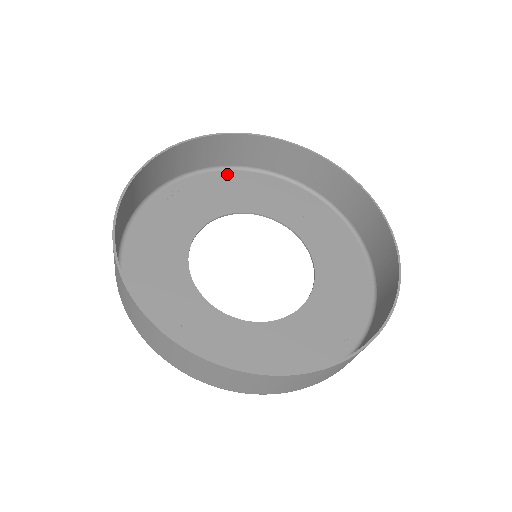
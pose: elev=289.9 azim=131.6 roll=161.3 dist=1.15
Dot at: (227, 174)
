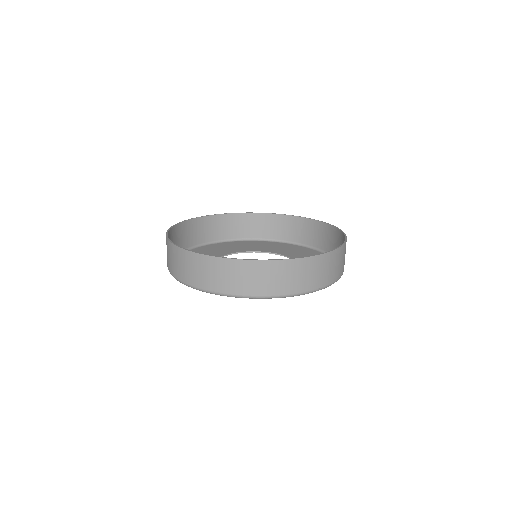
Dot at: occluded
